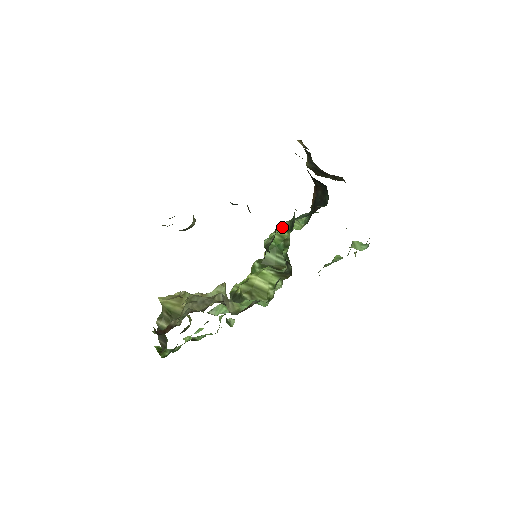
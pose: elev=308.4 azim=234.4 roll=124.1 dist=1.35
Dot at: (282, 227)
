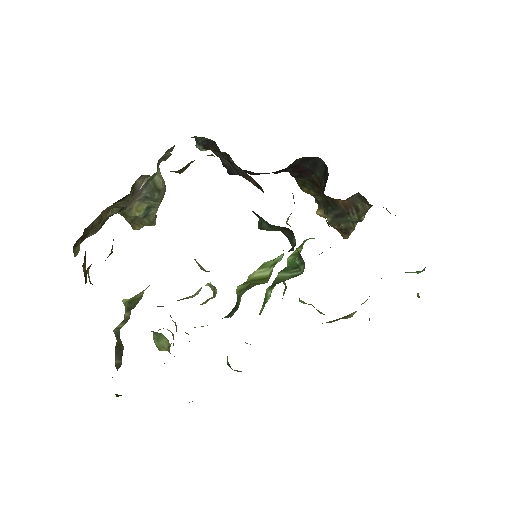
Dot at: occluded
